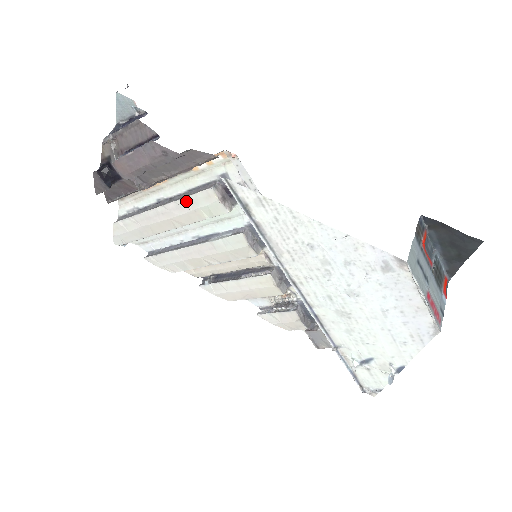
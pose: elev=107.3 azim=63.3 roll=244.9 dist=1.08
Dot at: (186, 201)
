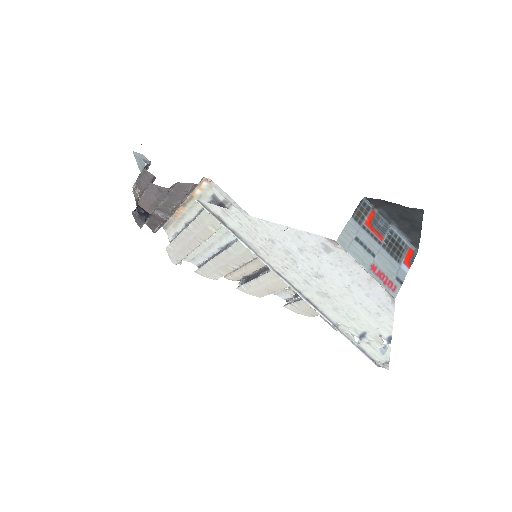
Dot at: (197, 221)
